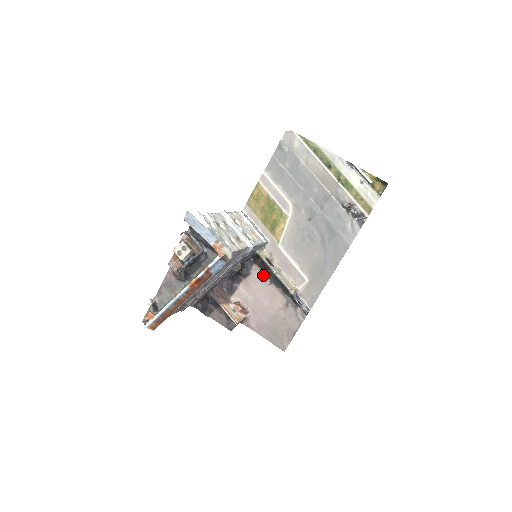
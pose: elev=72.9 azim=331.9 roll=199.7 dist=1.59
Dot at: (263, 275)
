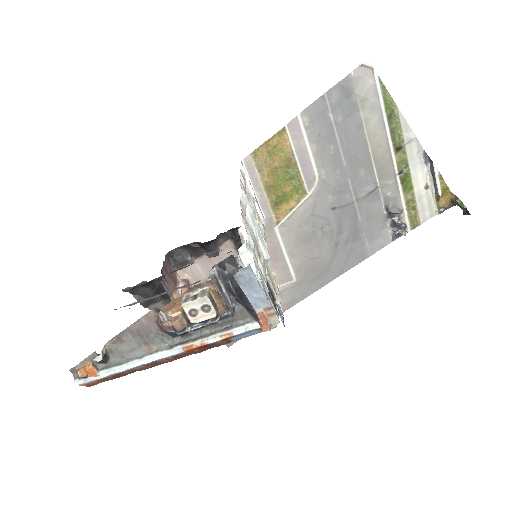
Dot at: occluded
